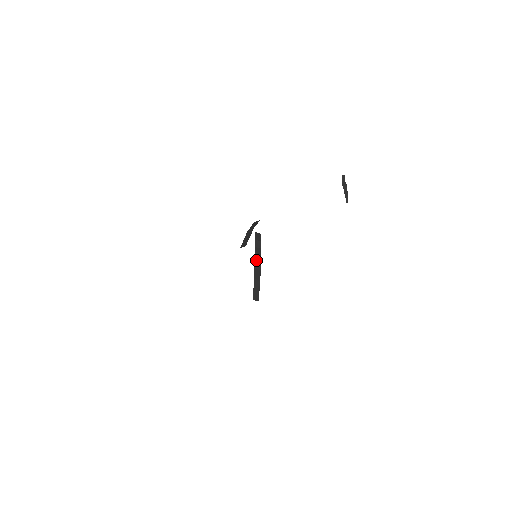
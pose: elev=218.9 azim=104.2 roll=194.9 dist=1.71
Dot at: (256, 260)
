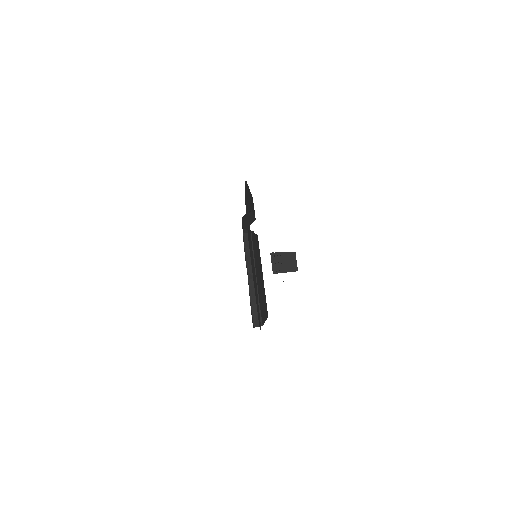
Dot at: (250, 275)
